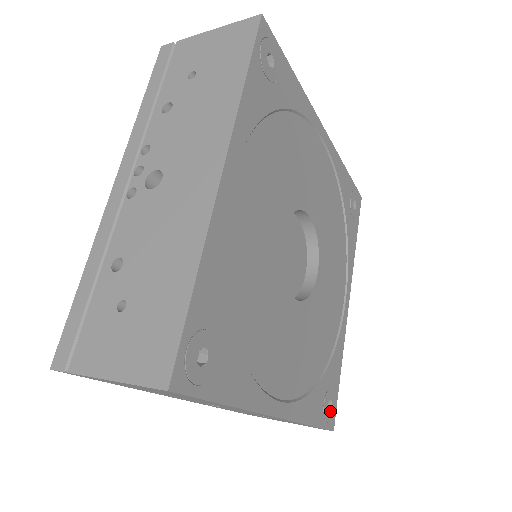
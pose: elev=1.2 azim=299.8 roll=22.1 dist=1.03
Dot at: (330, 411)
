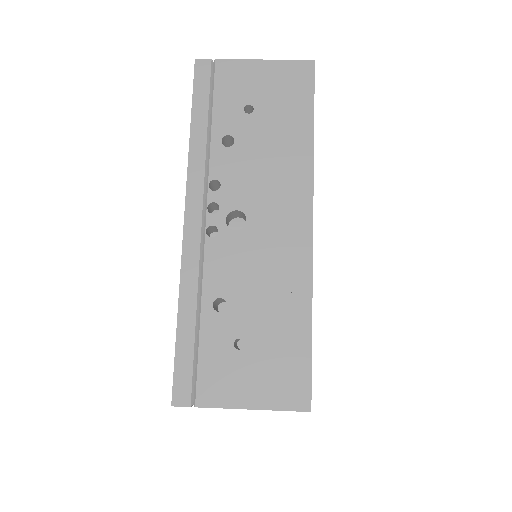
Dot at: occluded
